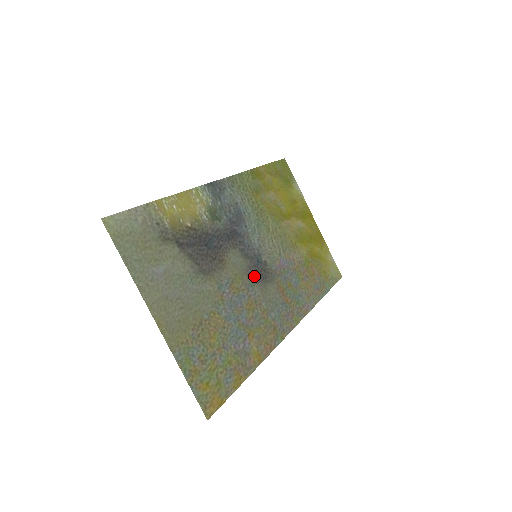
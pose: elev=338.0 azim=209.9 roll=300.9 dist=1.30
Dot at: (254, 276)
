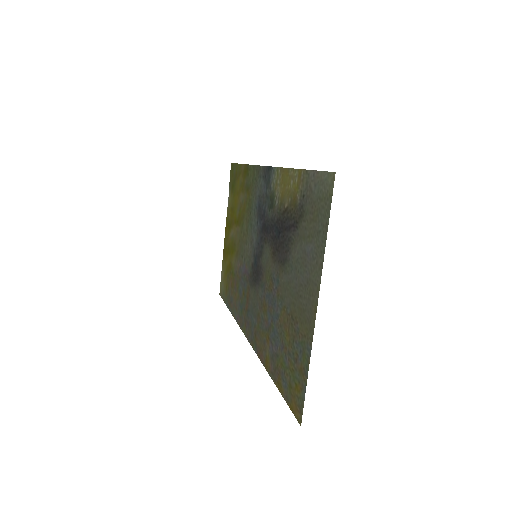
Dot at: (260, 277)
